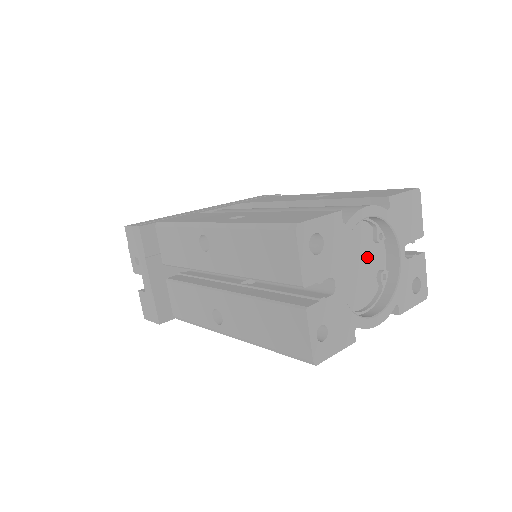
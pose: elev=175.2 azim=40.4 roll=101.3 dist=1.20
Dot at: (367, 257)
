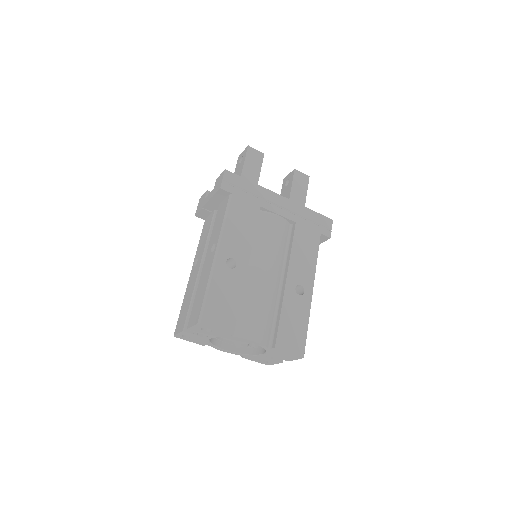
Dot at: occluded
